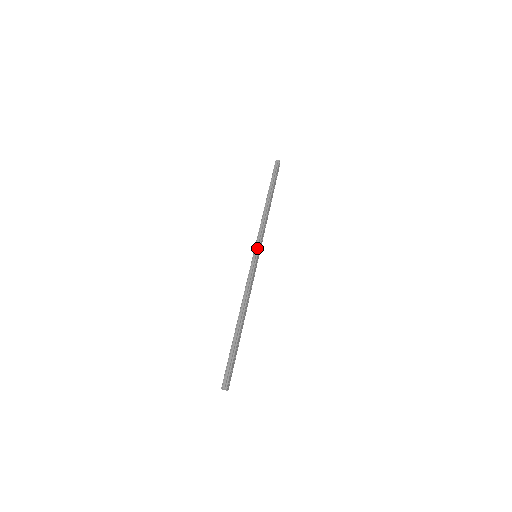
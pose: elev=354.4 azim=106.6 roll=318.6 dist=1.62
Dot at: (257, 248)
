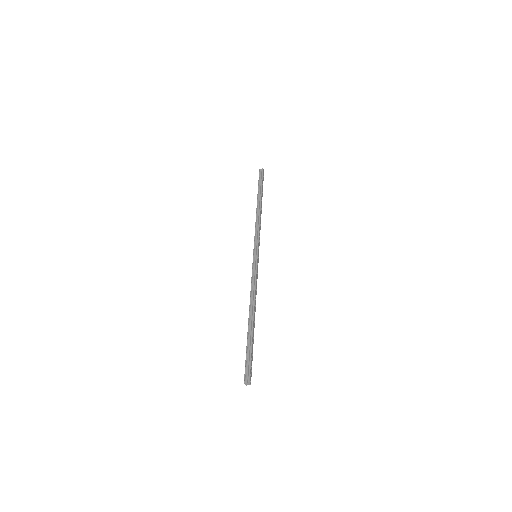
Dot at: (256, 248)
